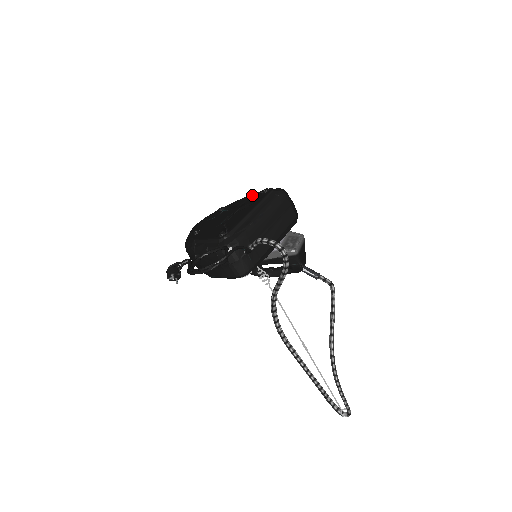
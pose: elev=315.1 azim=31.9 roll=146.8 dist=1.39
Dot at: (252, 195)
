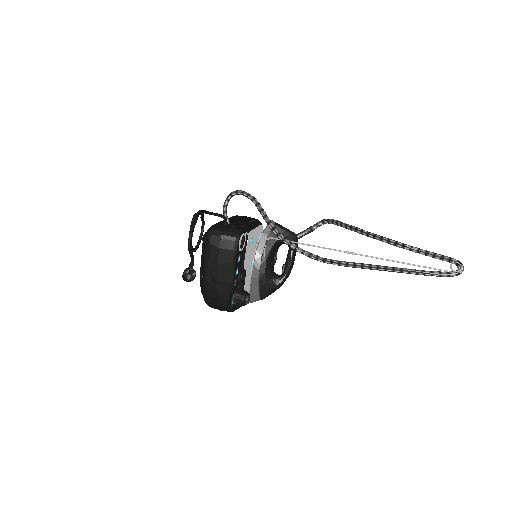
Dot at: occluded
